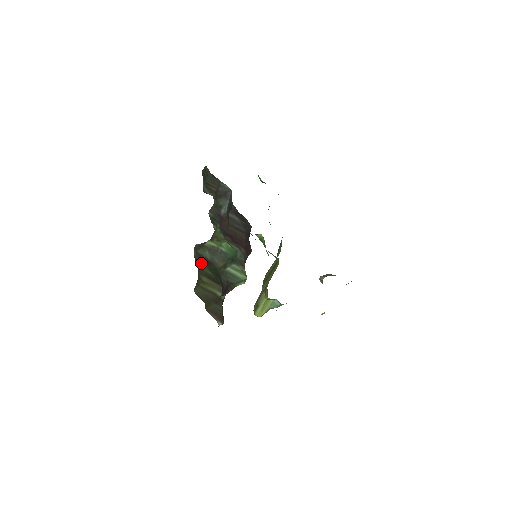
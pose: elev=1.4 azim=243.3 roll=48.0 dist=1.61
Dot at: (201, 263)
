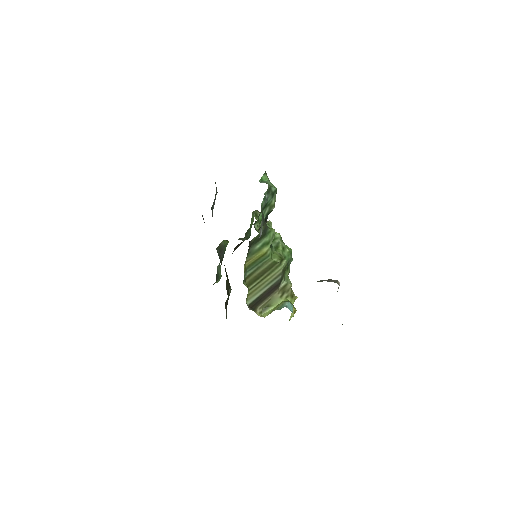
Dot at: occluded
